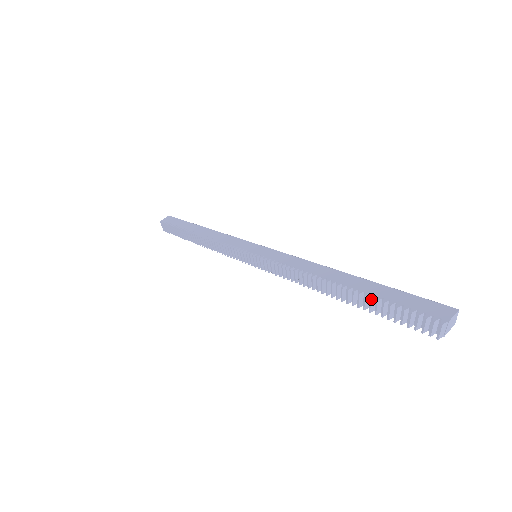
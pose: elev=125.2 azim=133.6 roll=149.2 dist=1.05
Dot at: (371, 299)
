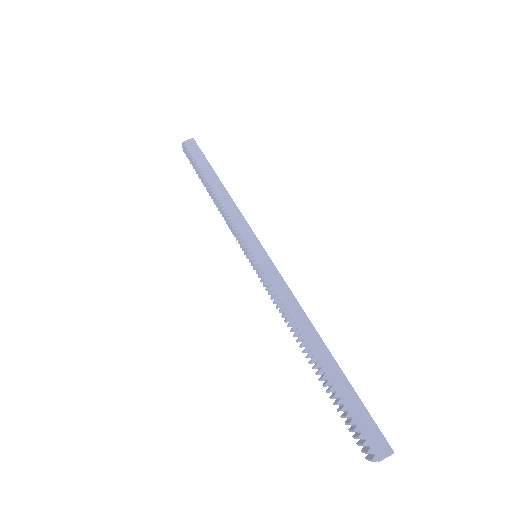
Dot at: (330, 391)
